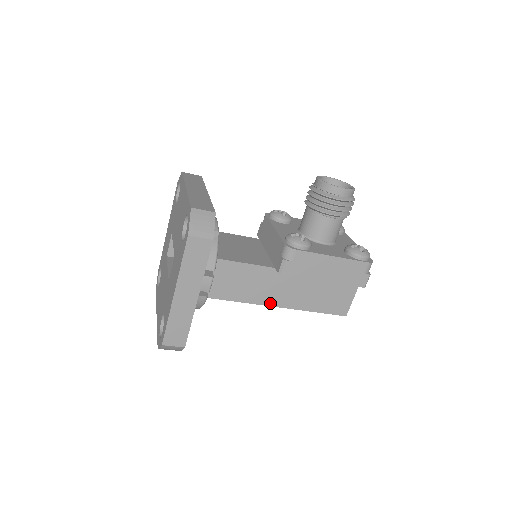
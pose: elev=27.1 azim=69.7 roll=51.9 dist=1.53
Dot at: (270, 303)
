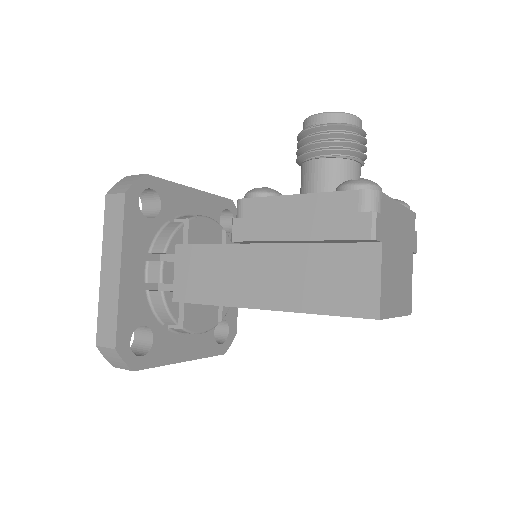
Dot at: (247, 303)
